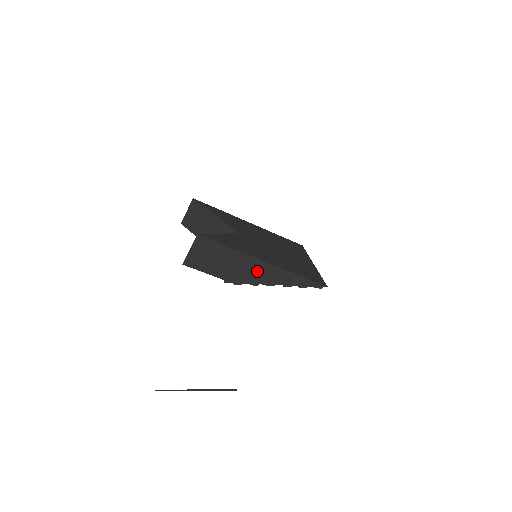
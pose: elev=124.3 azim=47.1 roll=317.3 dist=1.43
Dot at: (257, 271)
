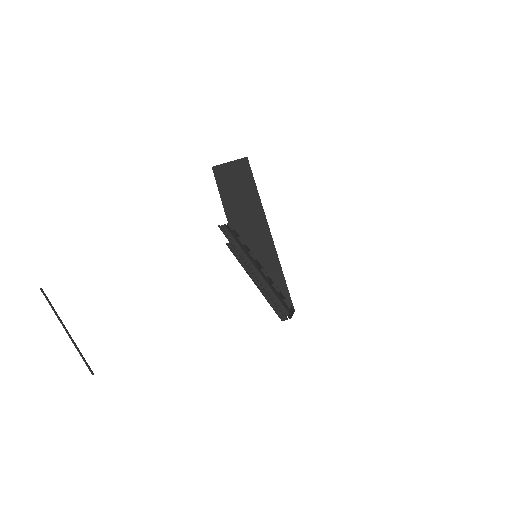
Dot at: (256, 231)
